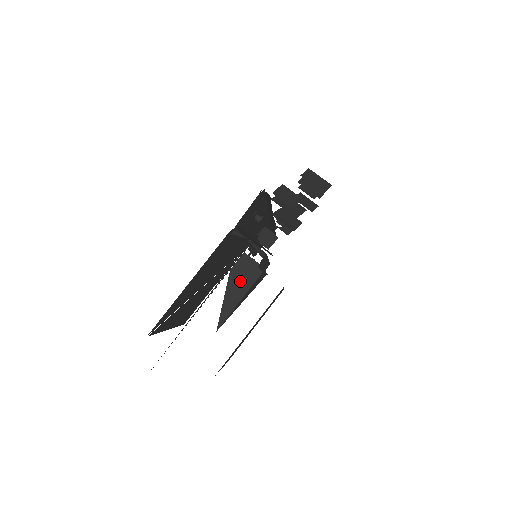
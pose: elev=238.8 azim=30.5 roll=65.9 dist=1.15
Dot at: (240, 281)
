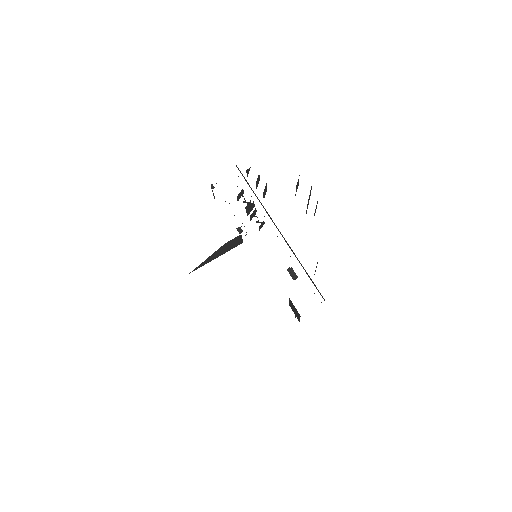
Dot at: (225, 249)
